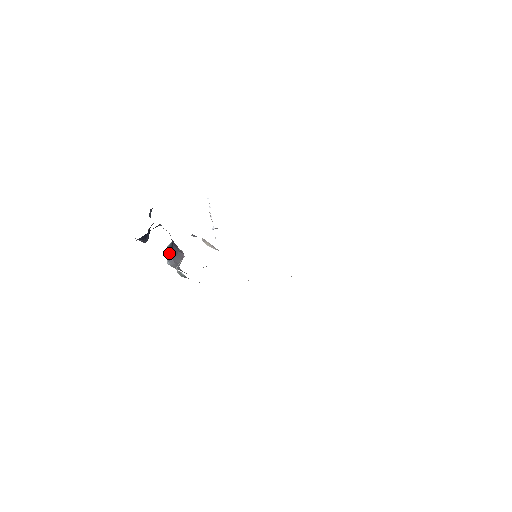
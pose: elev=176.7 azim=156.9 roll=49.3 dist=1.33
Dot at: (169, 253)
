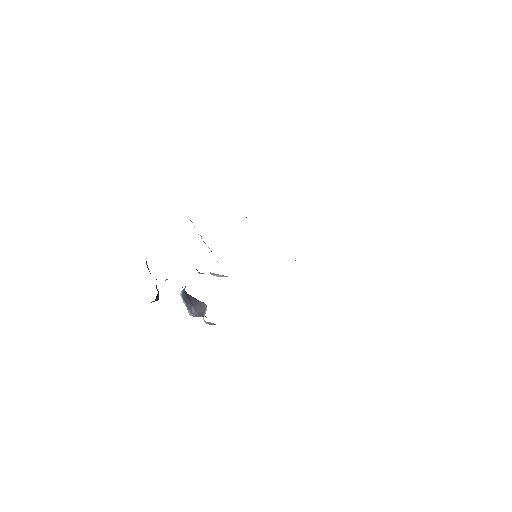
Dot at: (187, 304)
